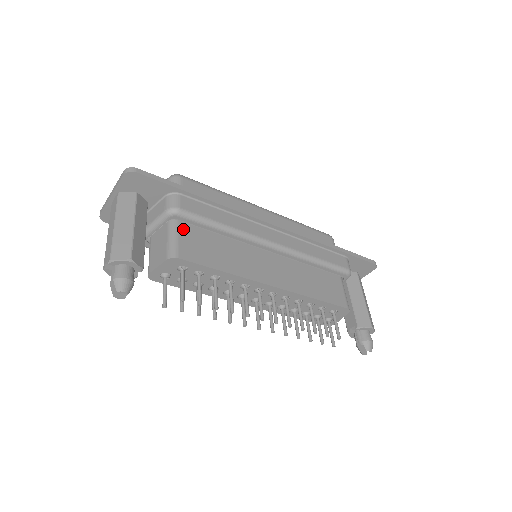
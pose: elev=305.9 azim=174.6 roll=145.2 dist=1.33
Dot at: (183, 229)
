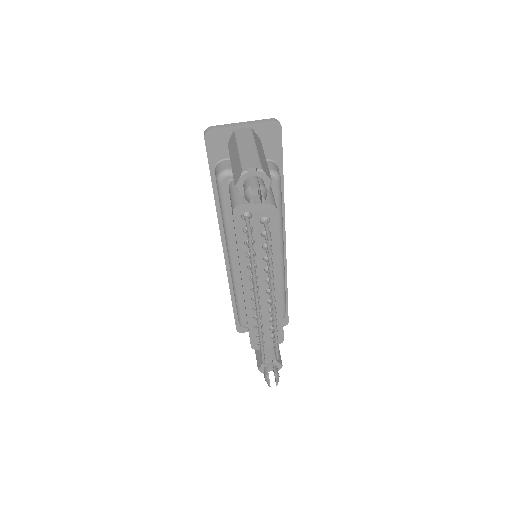
Dot at: occluded
